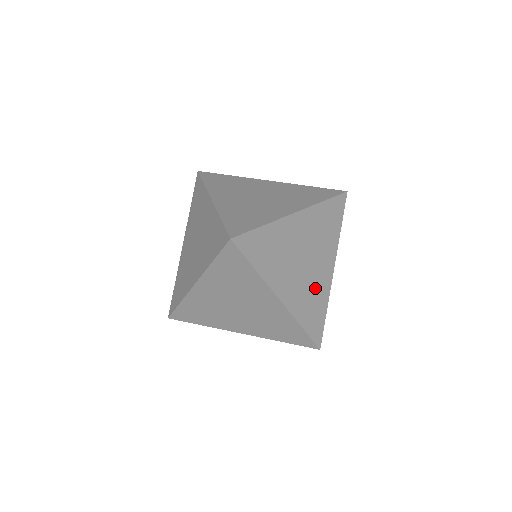
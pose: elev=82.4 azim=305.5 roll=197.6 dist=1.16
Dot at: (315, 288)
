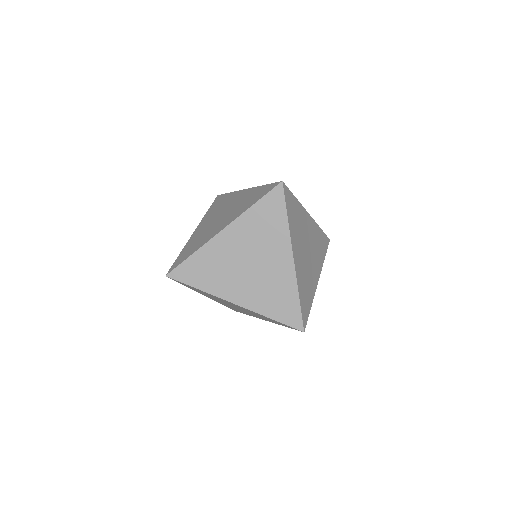
Dot at: (274, 282)
